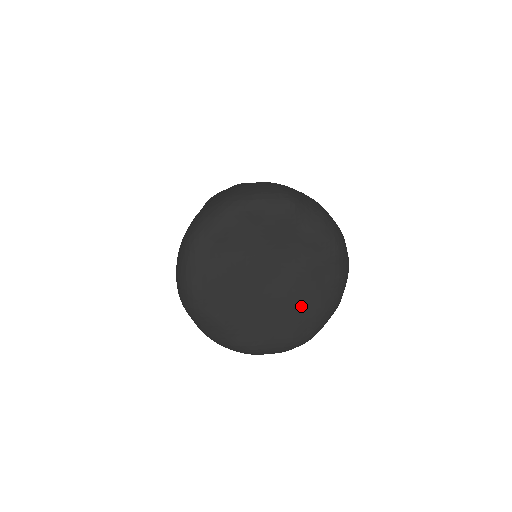
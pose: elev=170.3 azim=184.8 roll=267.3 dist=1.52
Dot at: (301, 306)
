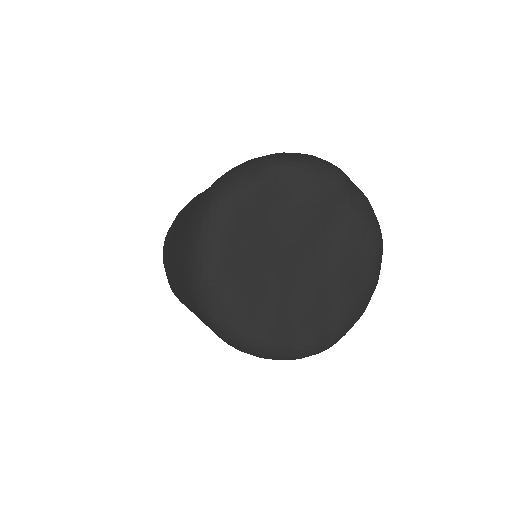
Dot at: (331, 301)
